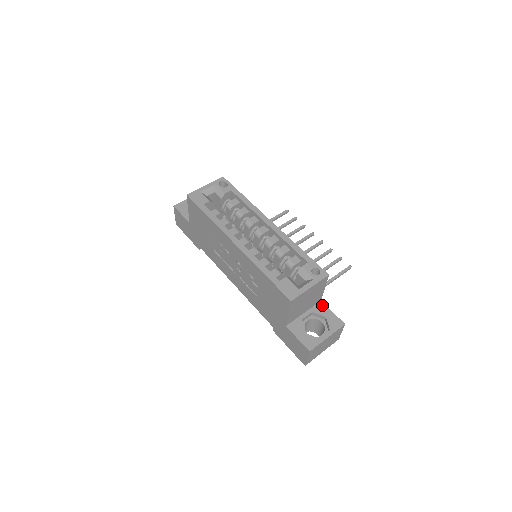
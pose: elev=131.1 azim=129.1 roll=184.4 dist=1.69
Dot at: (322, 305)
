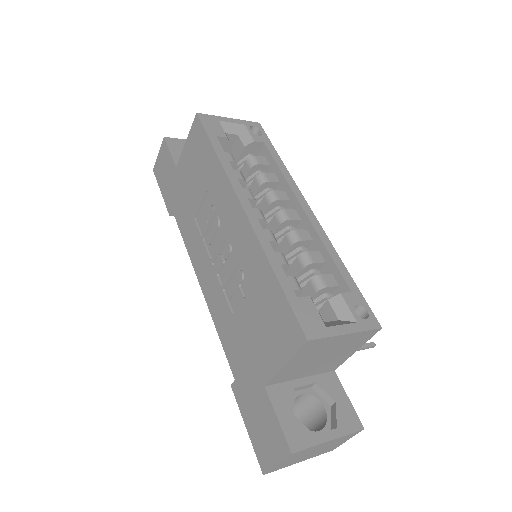
Dot at: (335, 378)
